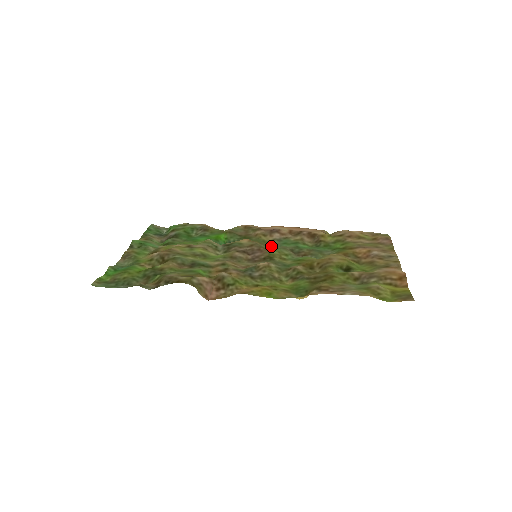
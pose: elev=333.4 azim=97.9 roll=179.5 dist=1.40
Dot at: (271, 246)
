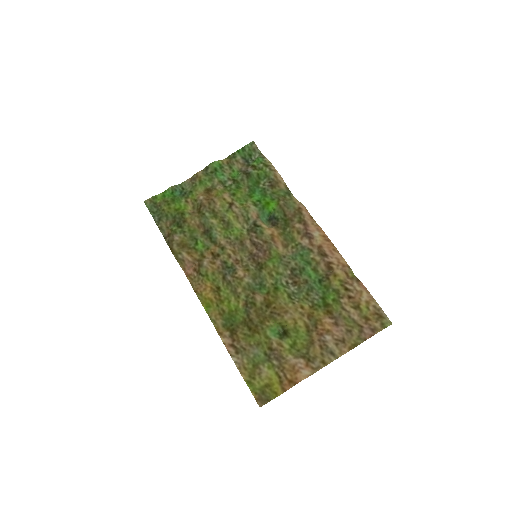
Dot at: (290, 248)
